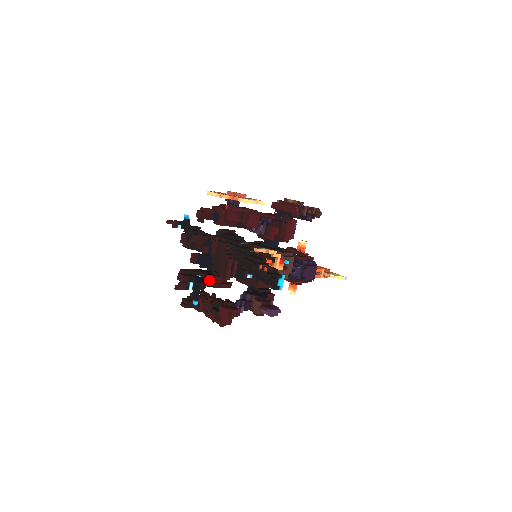
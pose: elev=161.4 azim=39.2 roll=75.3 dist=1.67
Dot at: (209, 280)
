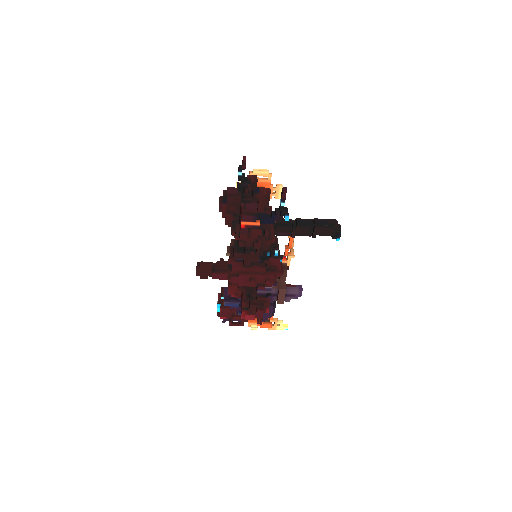
Dot at: (261, 229)
